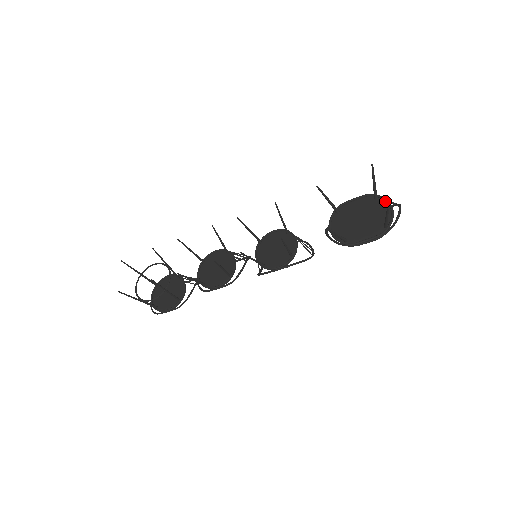
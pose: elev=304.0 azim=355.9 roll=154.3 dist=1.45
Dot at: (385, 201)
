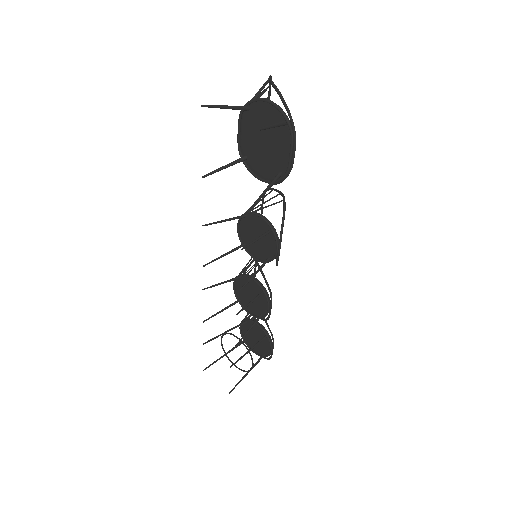
Dot at: (256, 101)
